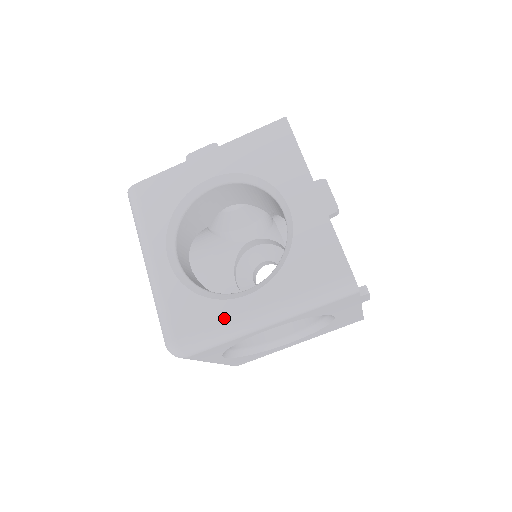
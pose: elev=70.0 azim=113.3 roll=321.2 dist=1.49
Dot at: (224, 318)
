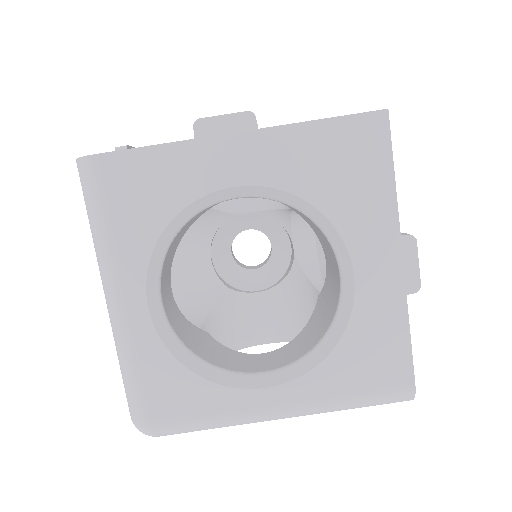
Dot at: (227, 412)
